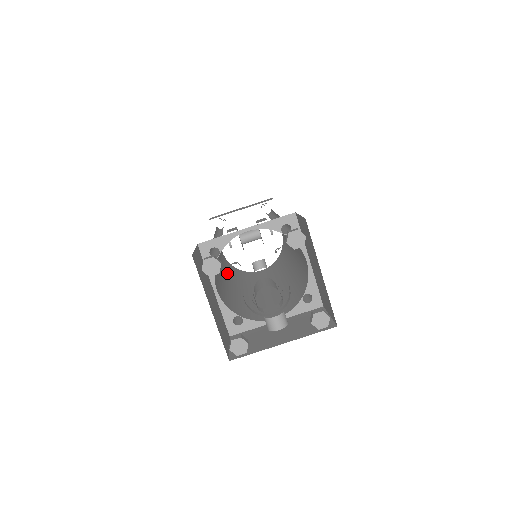
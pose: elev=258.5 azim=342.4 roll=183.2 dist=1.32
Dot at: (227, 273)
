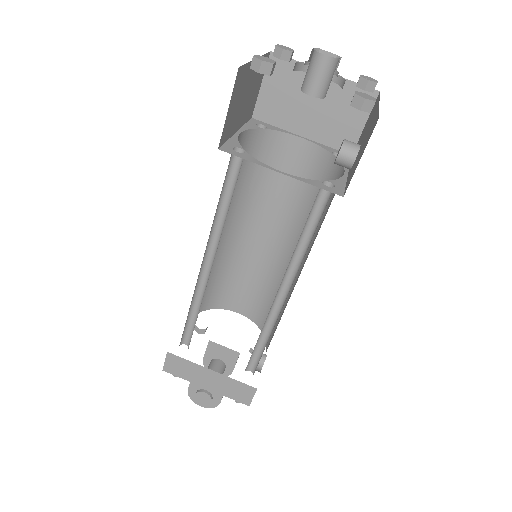
Dot at: occluded
